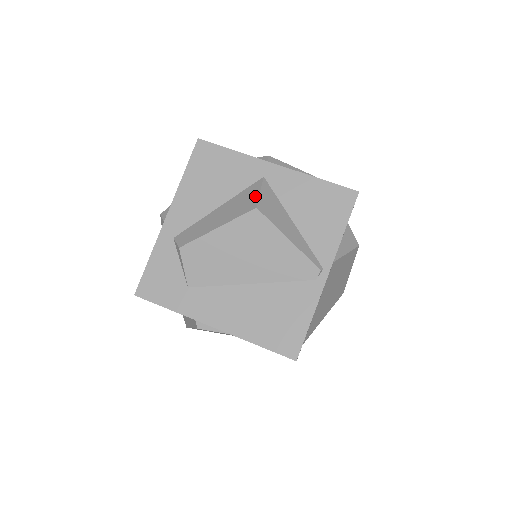
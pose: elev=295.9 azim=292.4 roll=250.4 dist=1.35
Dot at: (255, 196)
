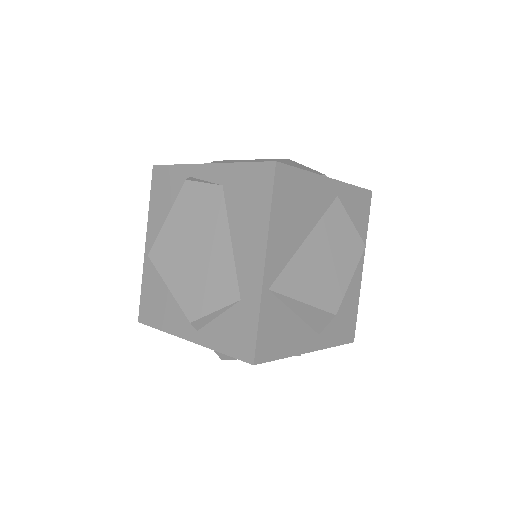
Dot at: occluded
